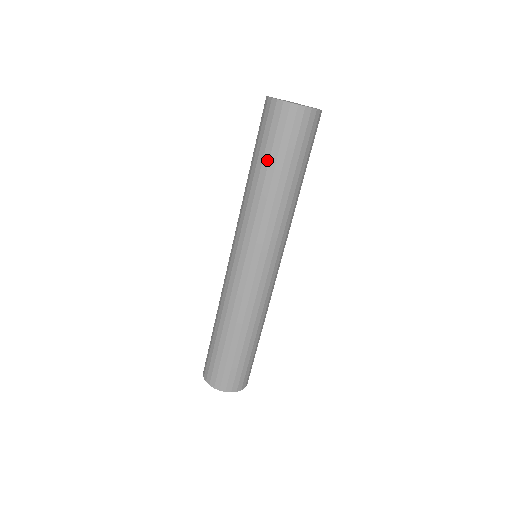
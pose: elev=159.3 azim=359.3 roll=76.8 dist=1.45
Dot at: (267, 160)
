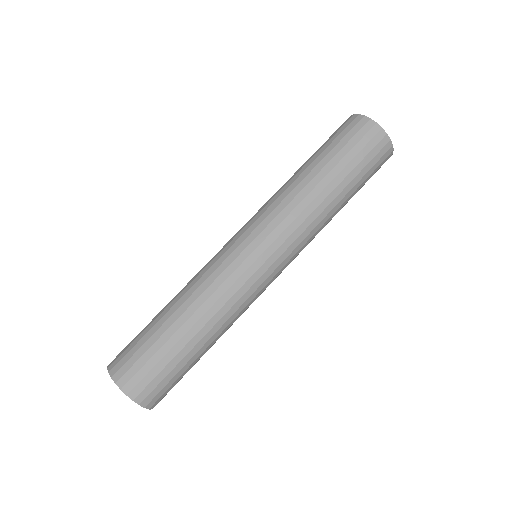
Dot at: (323, 156)
